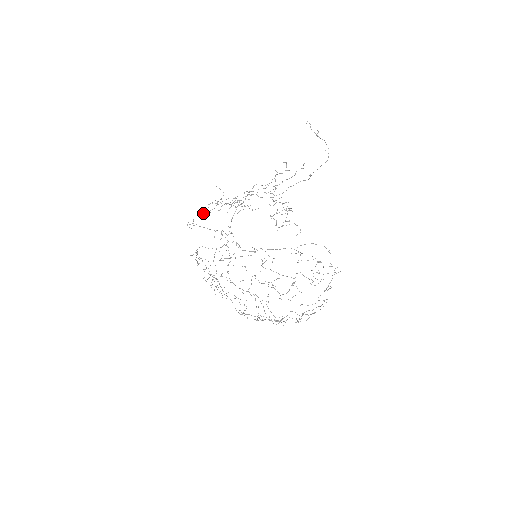
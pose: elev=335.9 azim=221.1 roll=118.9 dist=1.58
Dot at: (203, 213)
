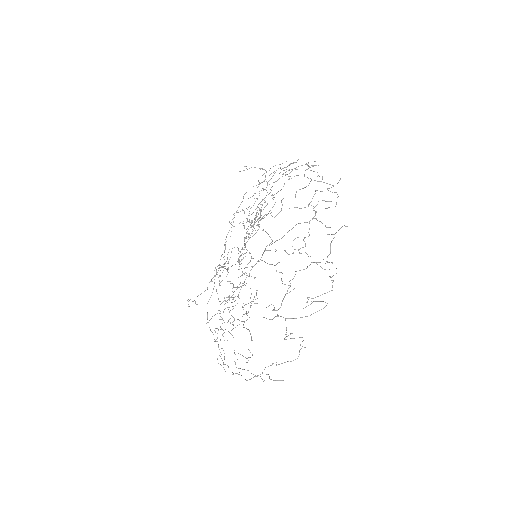
Dot at: occluded
